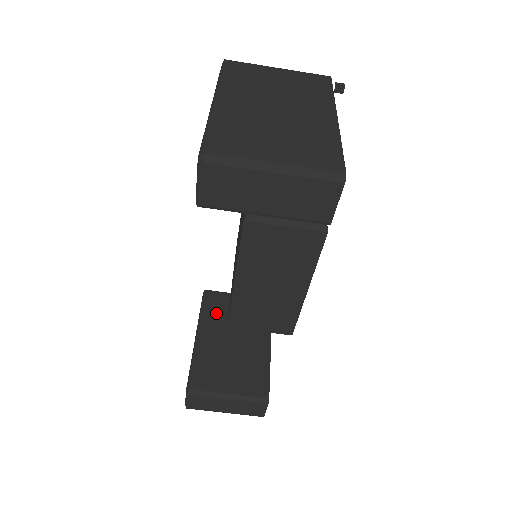
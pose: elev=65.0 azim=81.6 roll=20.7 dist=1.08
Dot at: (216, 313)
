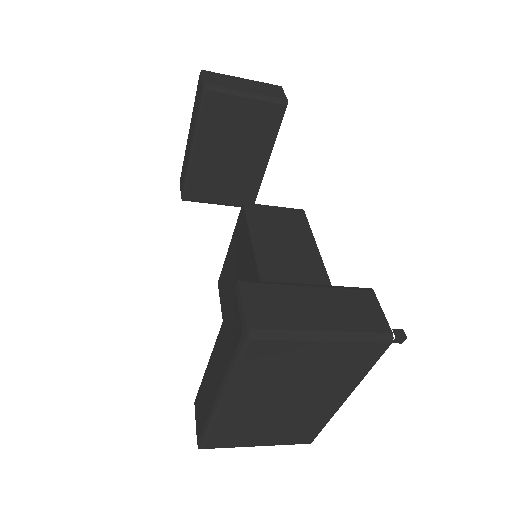
Dot at: (216, 123)
